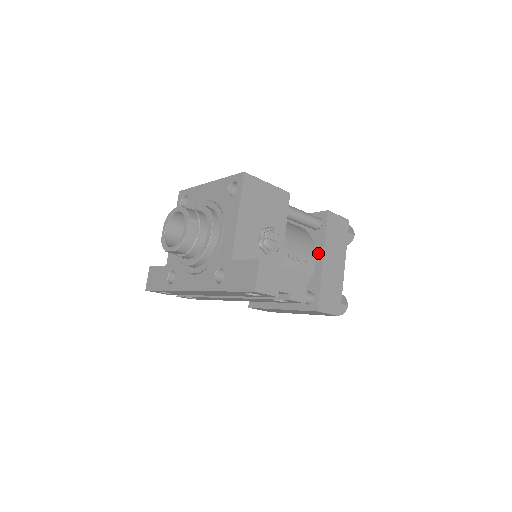
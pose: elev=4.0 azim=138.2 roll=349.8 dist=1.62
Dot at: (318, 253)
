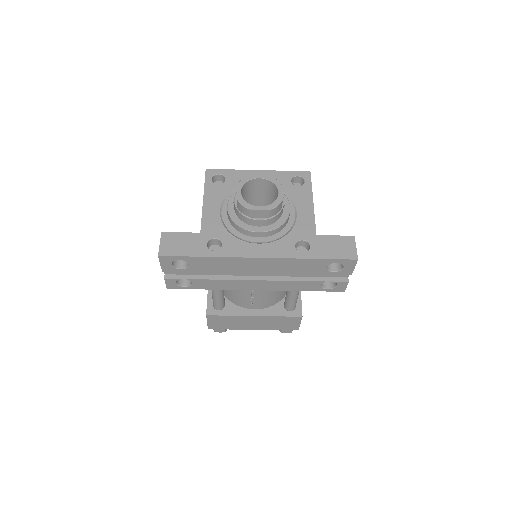
Dot at: occluded
